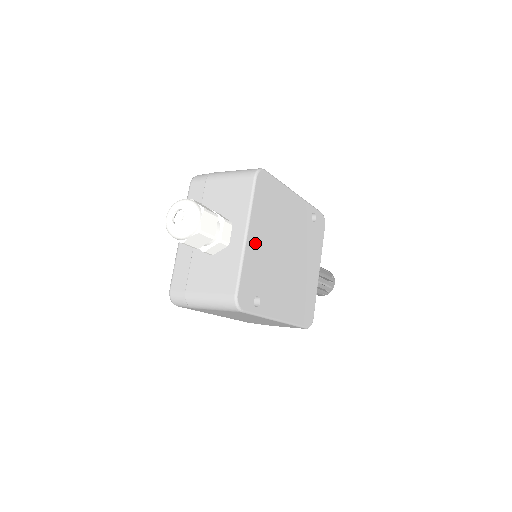
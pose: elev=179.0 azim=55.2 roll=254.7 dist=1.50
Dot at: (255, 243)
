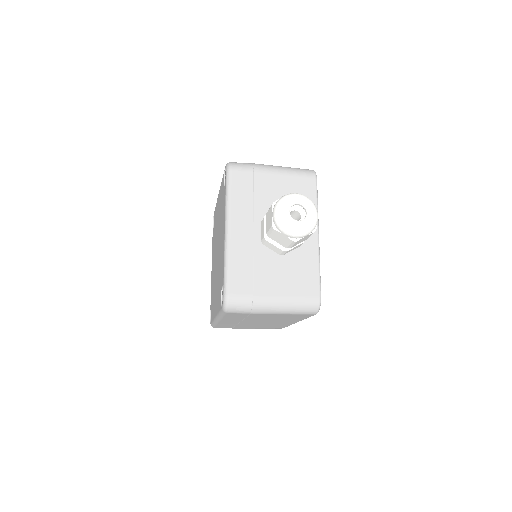
Dot at: occluded
